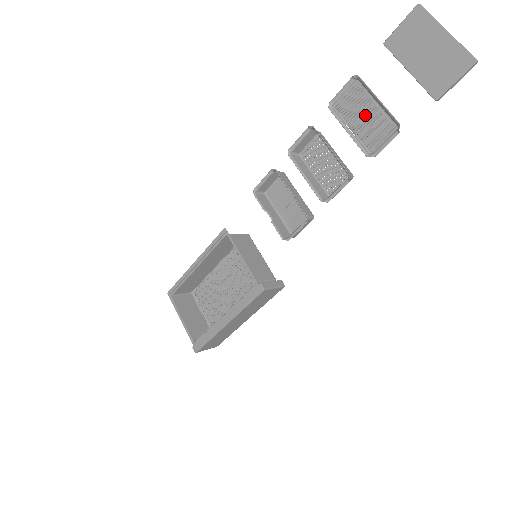
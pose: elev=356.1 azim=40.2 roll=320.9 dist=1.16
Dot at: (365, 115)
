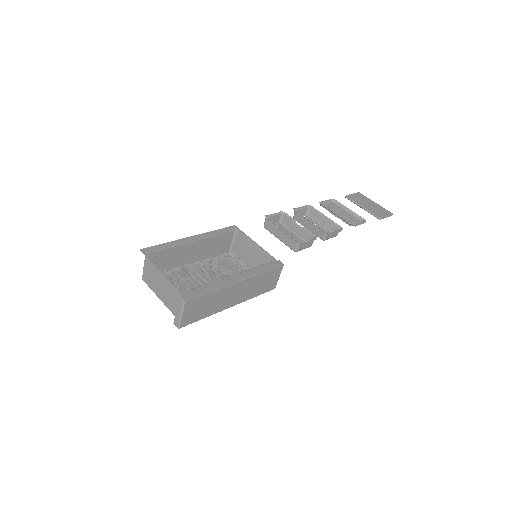
Dot at: (342, 213)
